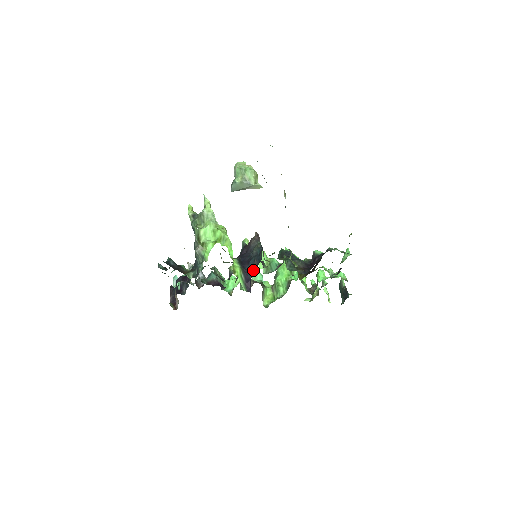
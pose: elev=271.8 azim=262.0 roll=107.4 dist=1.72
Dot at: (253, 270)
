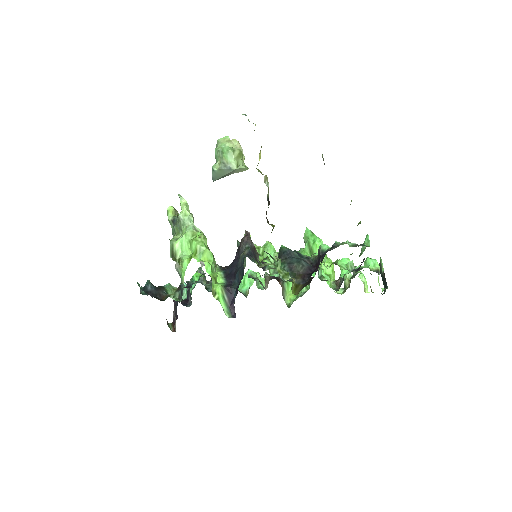
Dot at: (237, 288)
